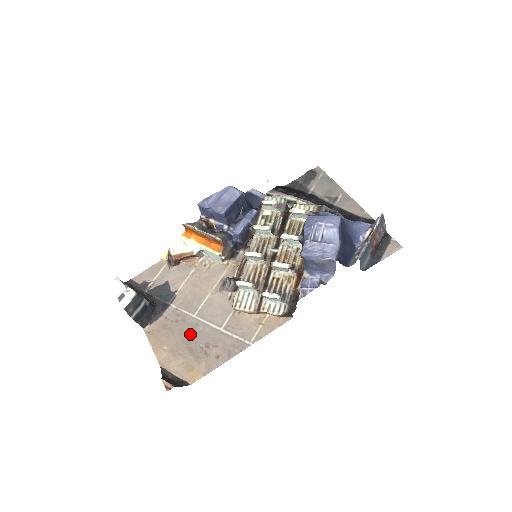
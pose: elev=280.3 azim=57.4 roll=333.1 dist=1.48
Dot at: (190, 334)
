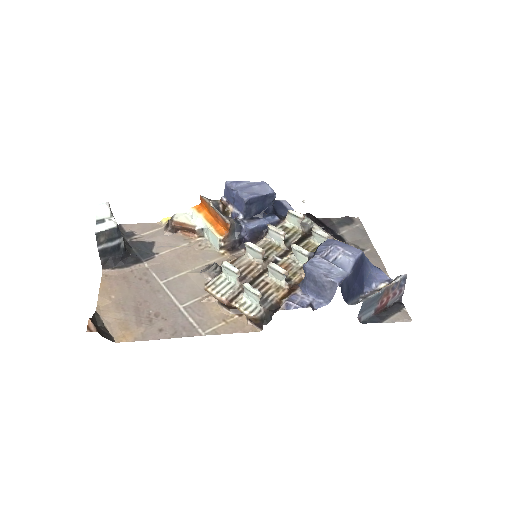
Dot at: (146, 296)
